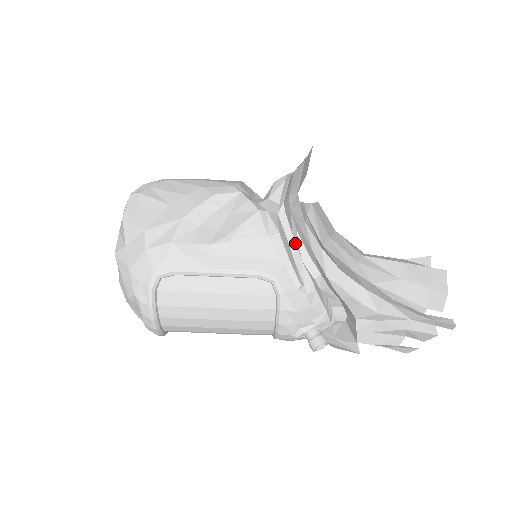
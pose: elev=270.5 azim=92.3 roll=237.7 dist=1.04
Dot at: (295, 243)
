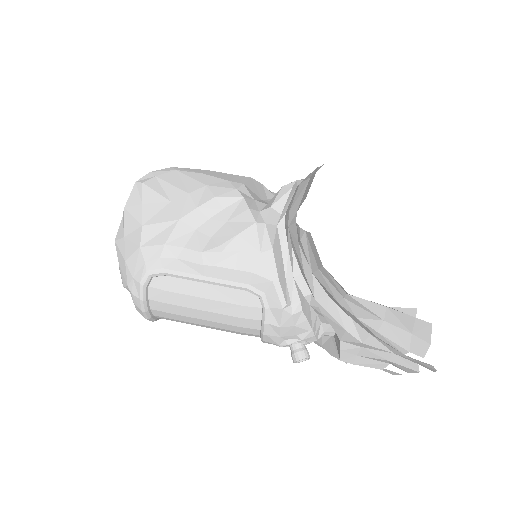
Dot at: (289, 259)
